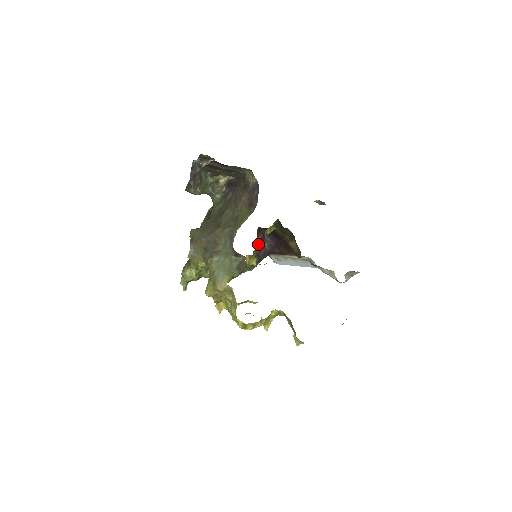
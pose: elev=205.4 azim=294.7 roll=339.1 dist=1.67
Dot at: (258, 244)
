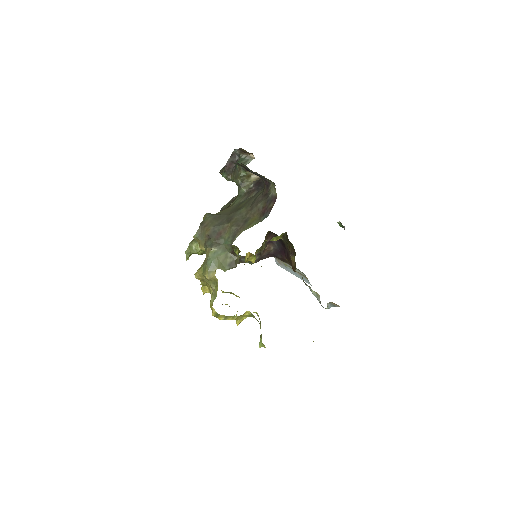
Dot at: (262, 246)
